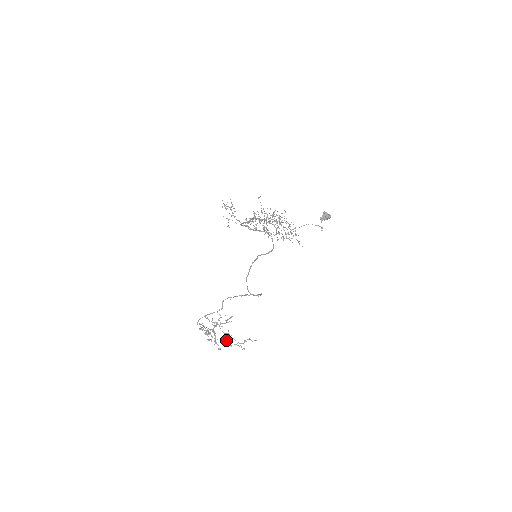
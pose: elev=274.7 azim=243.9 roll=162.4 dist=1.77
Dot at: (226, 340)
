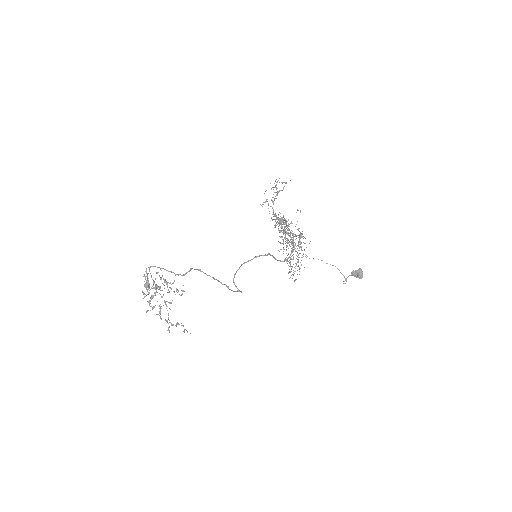
Dot at: (161, 308)
